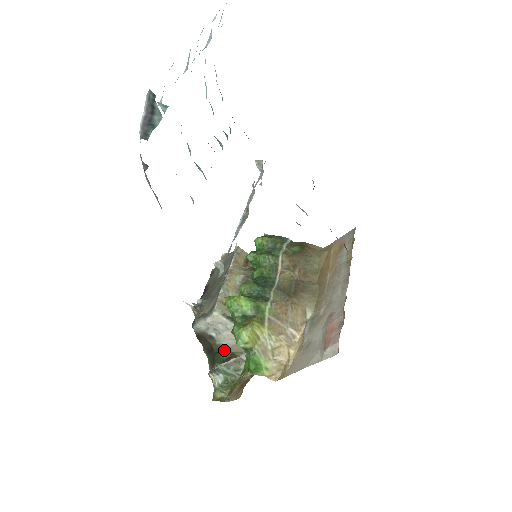
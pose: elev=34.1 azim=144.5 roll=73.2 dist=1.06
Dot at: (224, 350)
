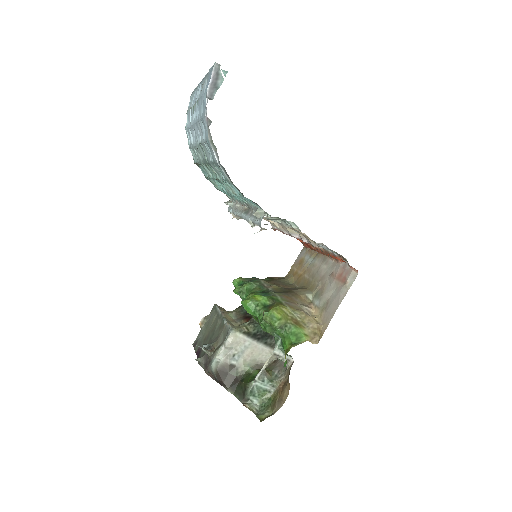
Dot at: (249, 373)
